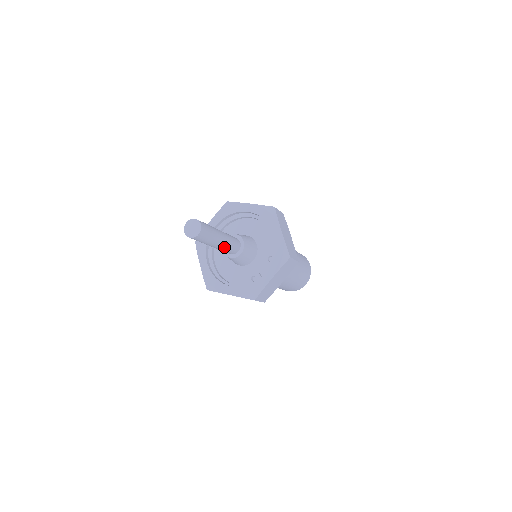
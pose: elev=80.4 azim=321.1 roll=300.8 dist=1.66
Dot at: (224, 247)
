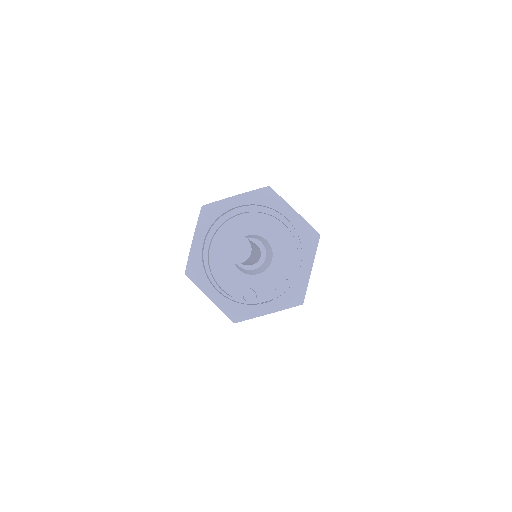
Dot at: occluded
